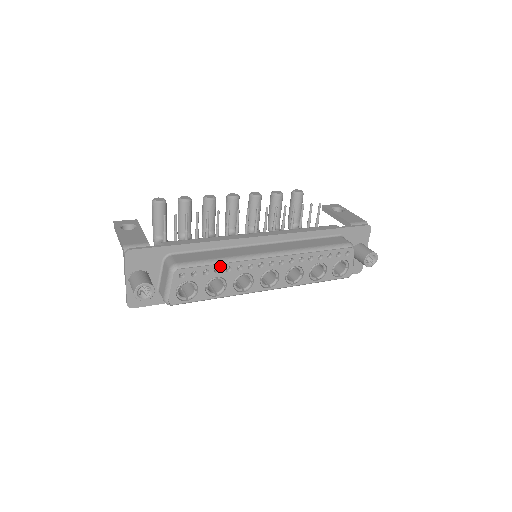
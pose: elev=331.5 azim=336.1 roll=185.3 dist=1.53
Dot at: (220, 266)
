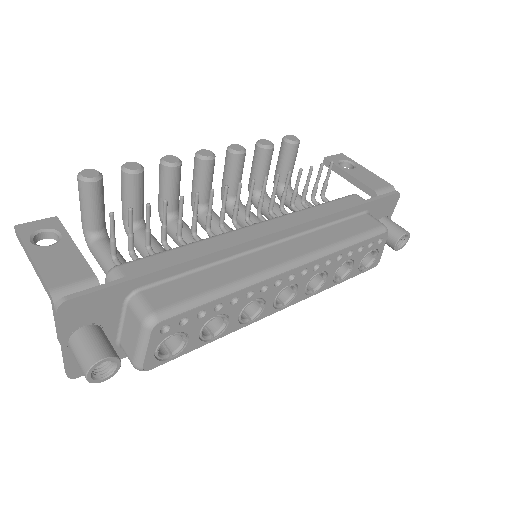
Dot at: (222, 300)
